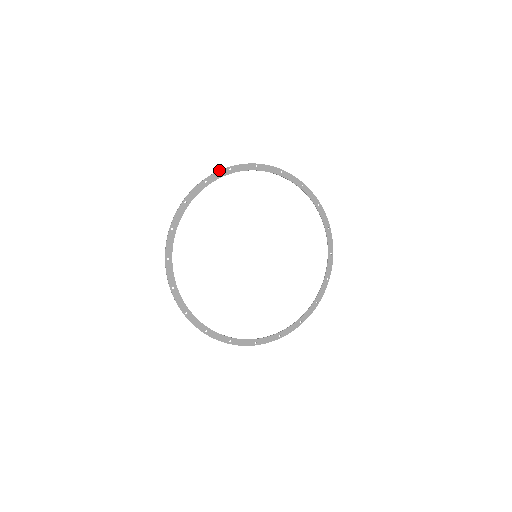
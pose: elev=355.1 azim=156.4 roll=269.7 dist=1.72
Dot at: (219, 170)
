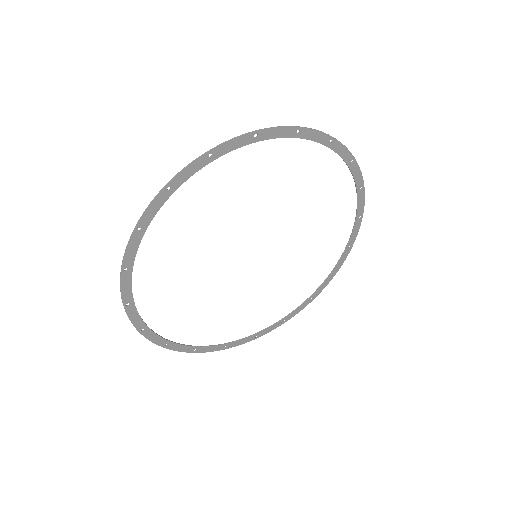
Dot at: (151, 201)
